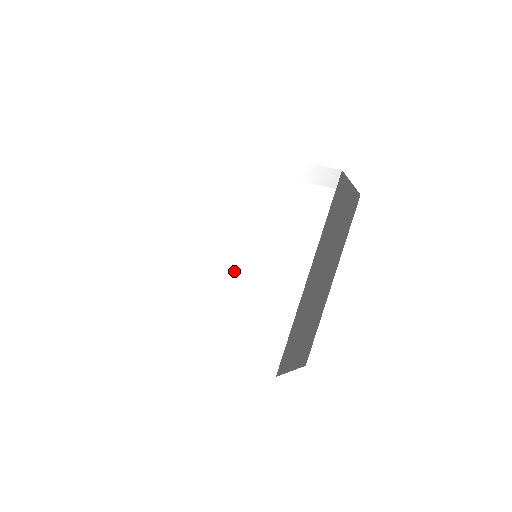
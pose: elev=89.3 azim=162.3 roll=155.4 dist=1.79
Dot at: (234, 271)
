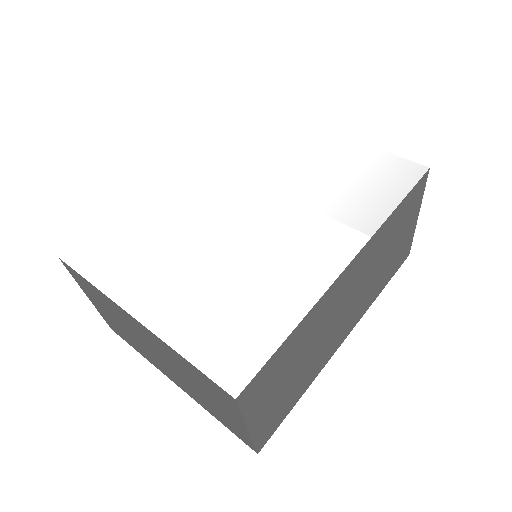
Dot at: (231, 233)
